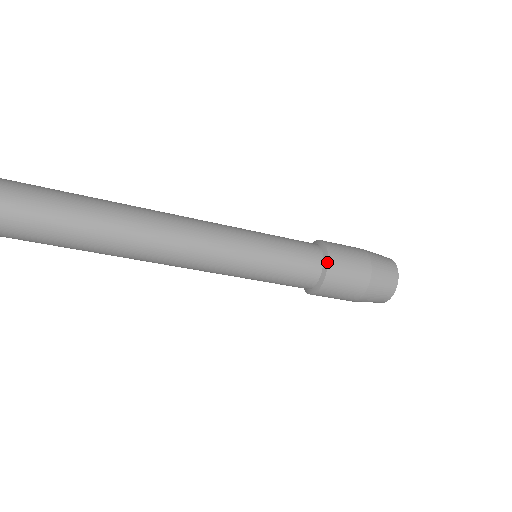
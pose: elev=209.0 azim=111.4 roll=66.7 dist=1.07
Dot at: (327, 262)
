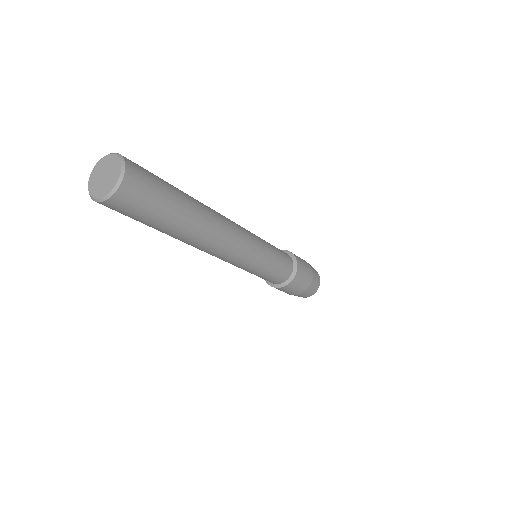
Dot at: (296, 260)
